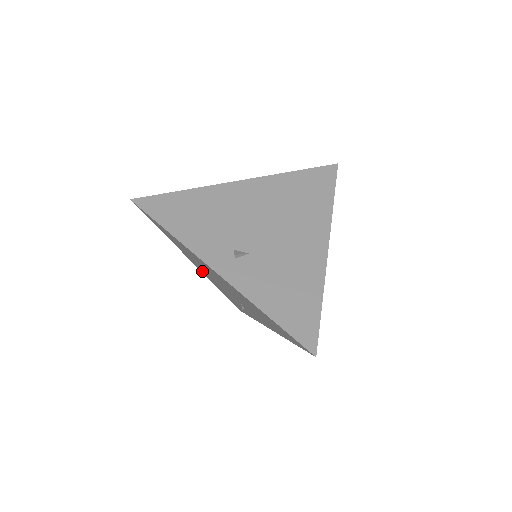
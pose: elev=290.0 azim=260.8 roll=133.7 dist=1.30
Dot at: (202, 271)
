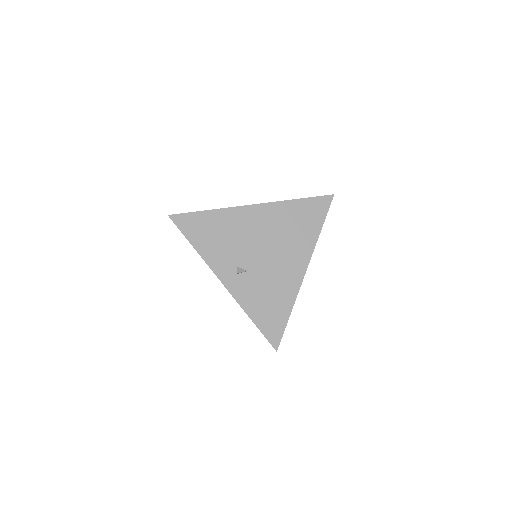
Dot at: occluded
